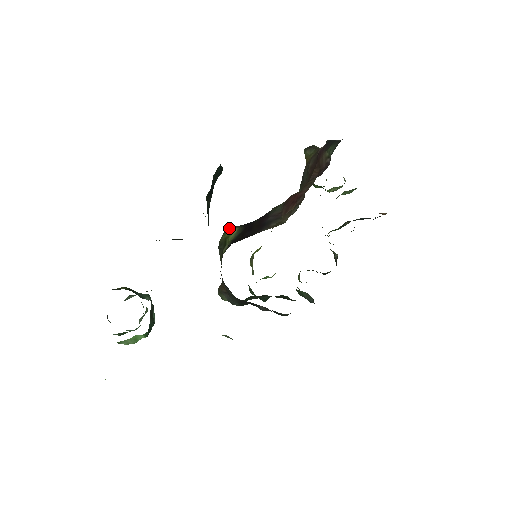
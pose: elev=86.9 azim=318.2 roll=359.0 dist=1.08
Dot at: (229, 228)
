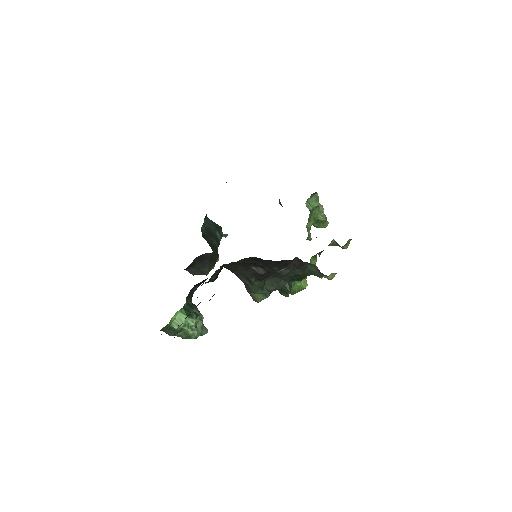
Dot at: occluded
